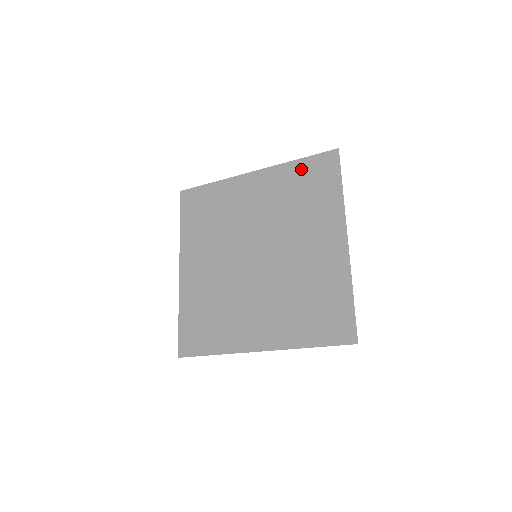
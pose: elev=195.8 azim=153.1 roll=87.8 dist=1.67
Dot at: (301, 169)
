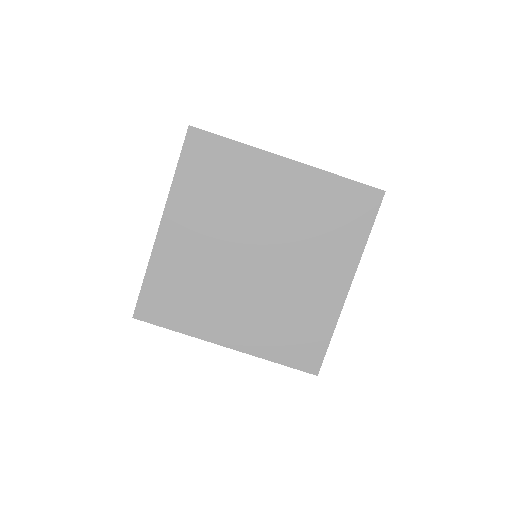
Dot at: (340, 190)
